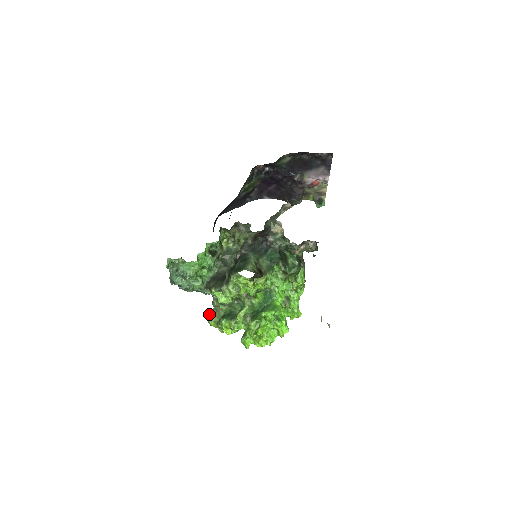
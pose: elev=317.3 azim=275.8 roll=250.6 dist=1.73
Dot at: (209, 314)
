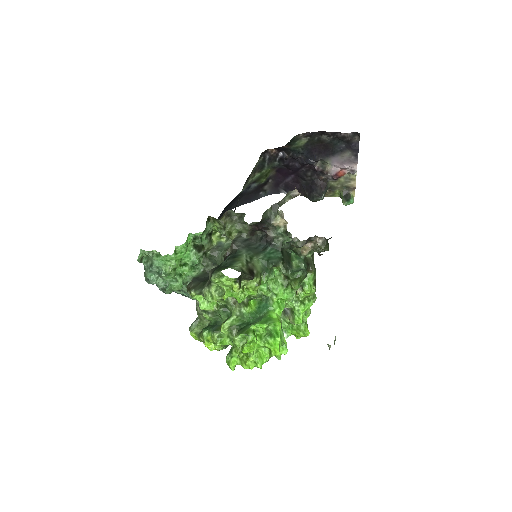
Dot at: (192, 323)
